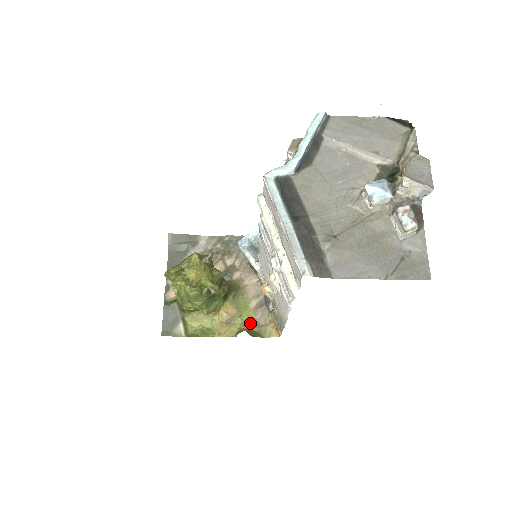
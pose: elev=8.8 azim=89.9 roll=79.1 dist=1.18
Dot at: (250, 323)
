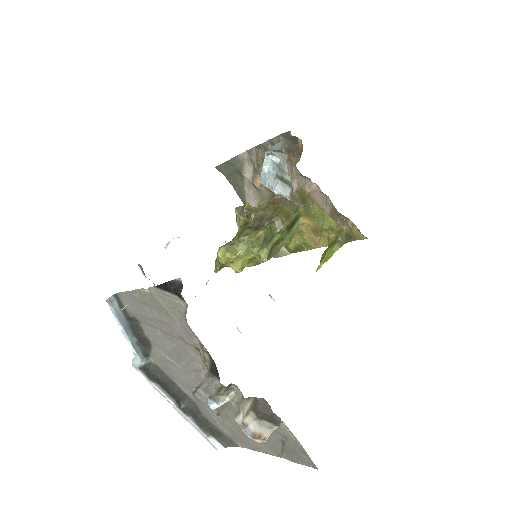
Dot at: (335, 230)
